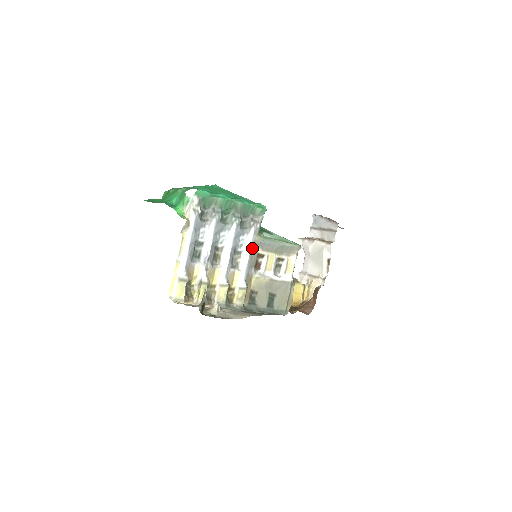
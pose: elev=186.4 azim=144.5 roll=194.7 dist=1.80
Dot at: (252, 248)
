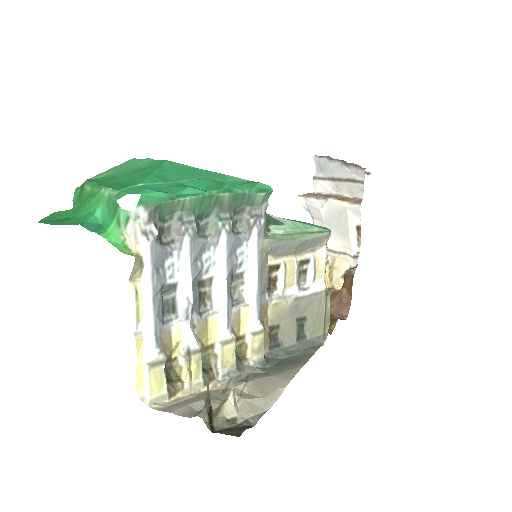
Dot at: (260, 262)
